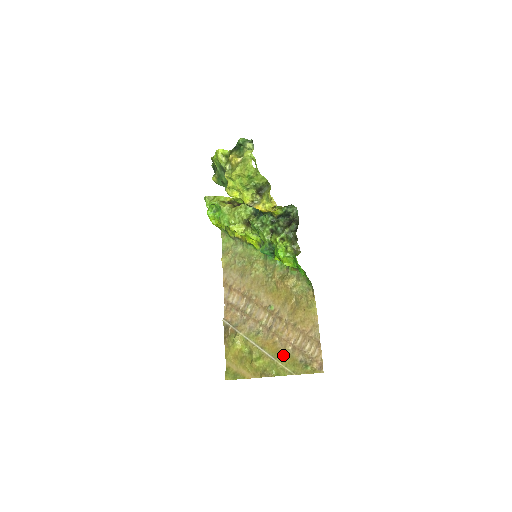
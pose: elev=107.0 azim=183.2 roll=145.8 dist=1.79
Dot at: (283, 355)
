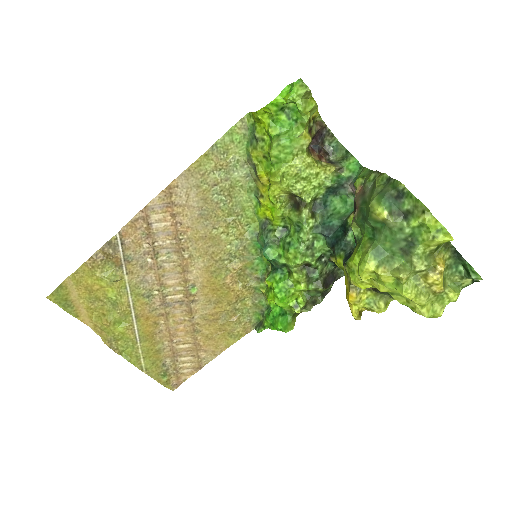
Dot at: (152, 345)
